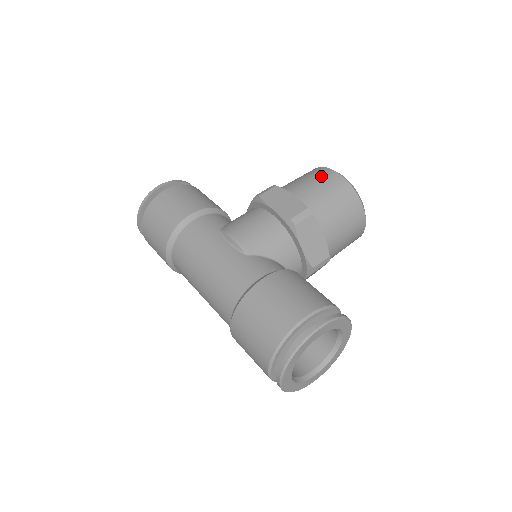
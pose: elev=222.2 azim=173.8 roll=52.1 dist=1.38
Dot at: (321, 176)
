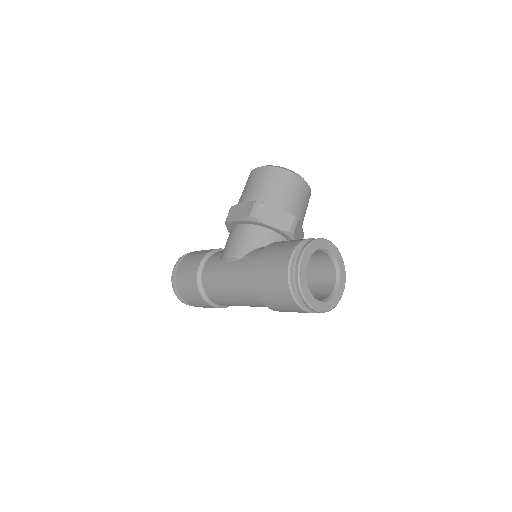
Dot at: (252, 178)
